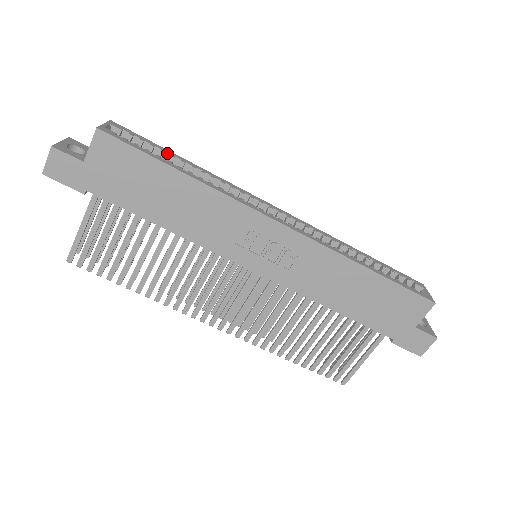
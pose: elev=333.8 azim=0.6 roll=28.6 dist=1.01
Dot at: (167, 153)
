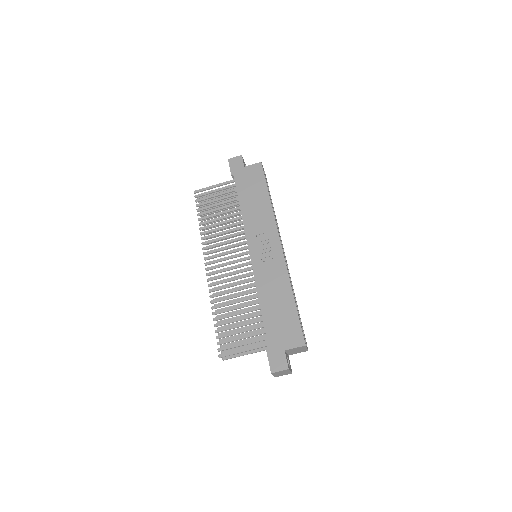
Dot at: (270, 196)
